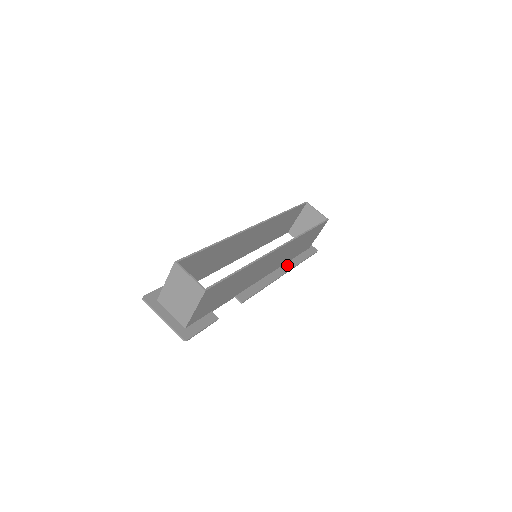
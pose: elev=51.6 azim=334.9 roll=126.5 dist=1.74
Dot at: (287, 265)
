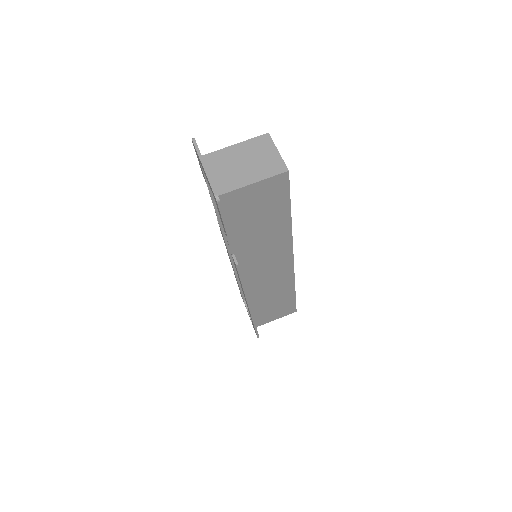
Dot at: occluded
